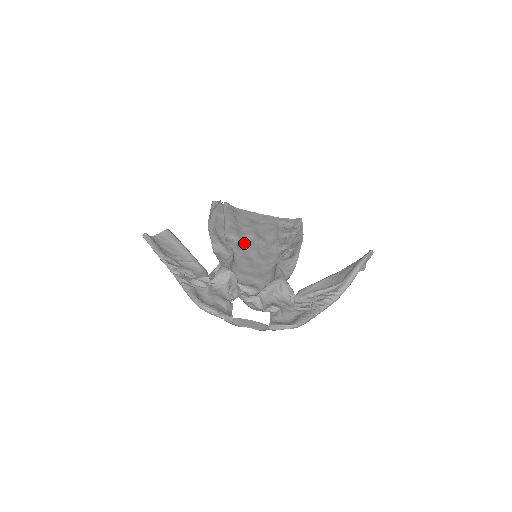
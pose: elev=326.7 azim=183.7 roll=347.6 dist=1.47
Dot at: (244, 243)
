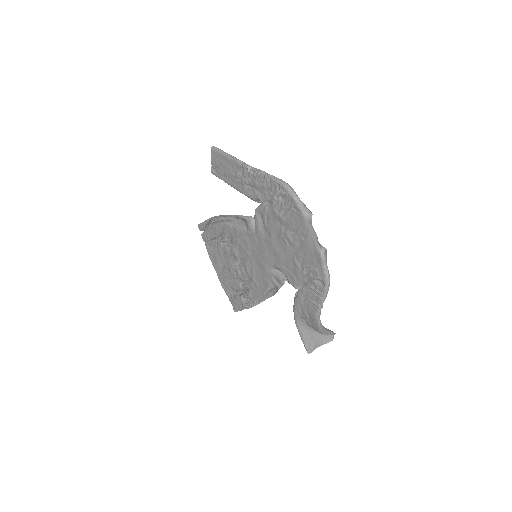
Dot at: (238, 249)
